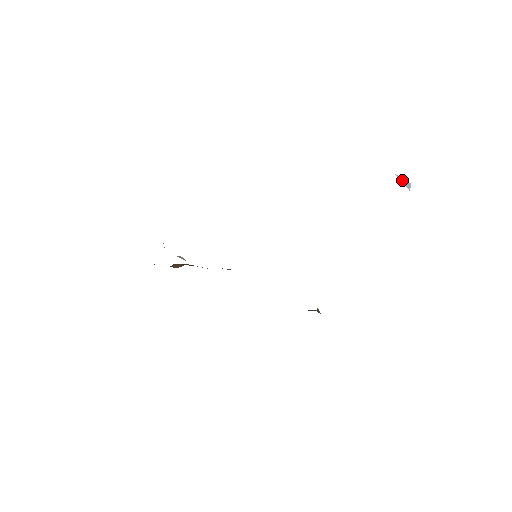
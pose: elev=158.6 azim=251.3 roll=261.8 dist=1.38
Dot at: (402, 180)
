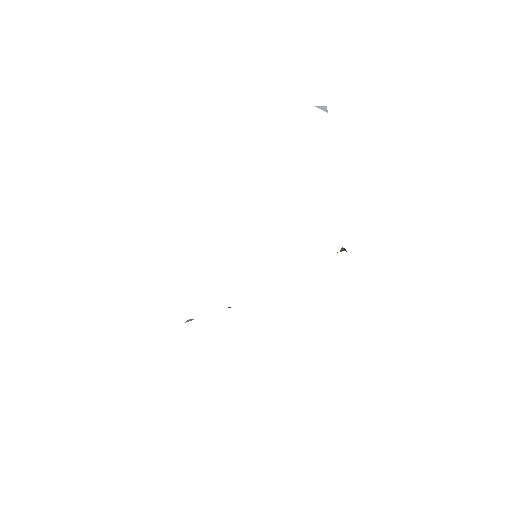
Dot at: (320, 107)
